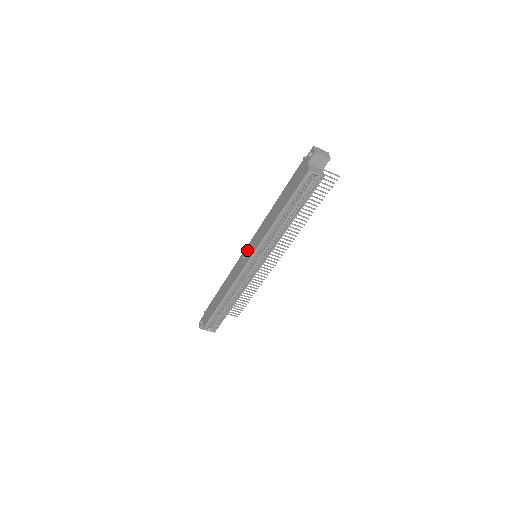
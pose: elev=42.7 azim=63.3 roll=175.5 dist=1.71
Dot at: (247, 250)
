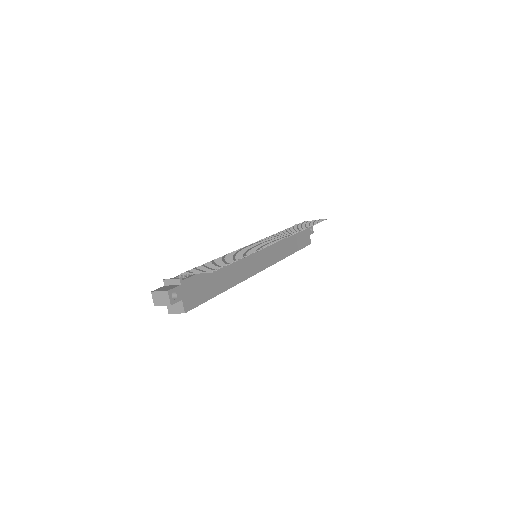
Dot at: occluded
